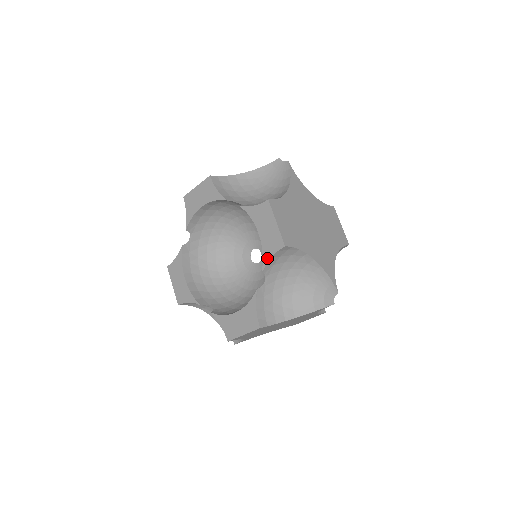
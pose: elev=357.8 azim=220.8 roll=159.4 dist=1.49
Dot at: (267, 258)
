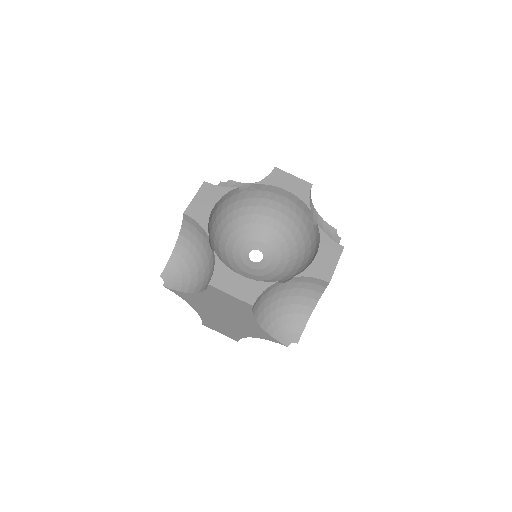
Dot at: (308, 274)
